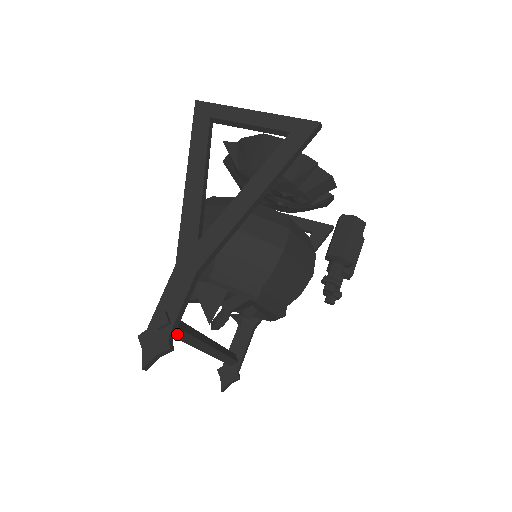
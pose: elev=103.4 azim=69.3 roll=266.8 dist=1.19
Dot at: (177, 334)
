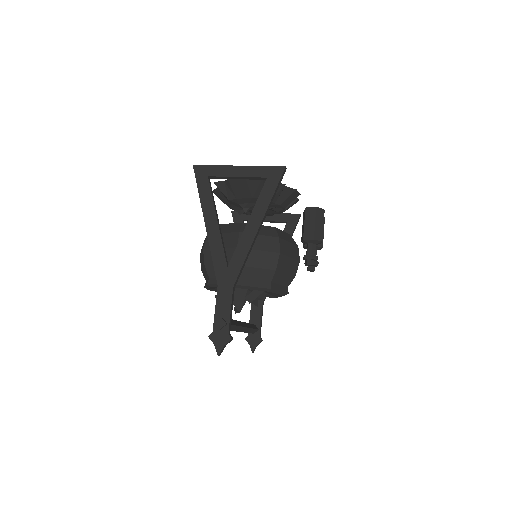
Dot at: occluded
